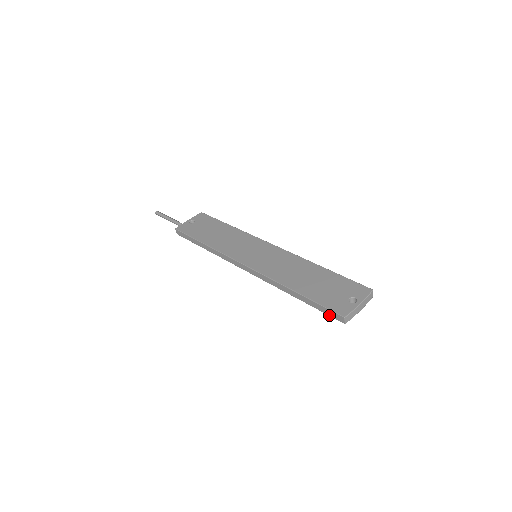
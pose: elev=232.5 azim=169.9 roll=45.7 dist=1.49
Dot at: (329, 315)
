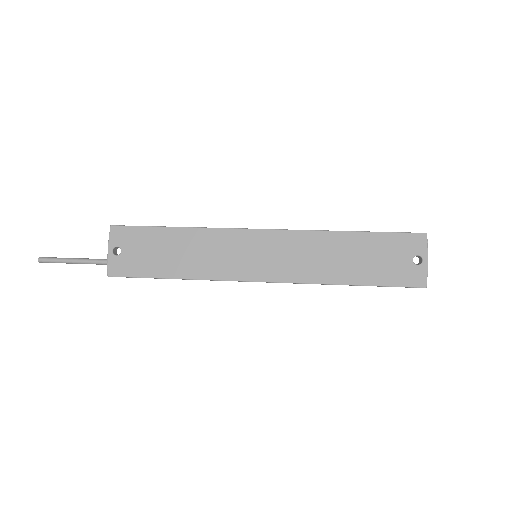
Dot at: occluded
